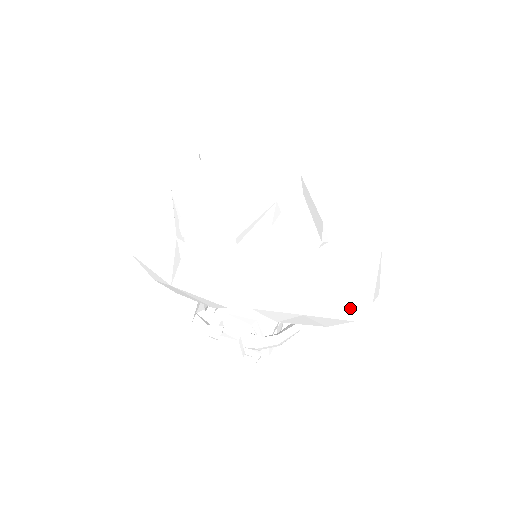
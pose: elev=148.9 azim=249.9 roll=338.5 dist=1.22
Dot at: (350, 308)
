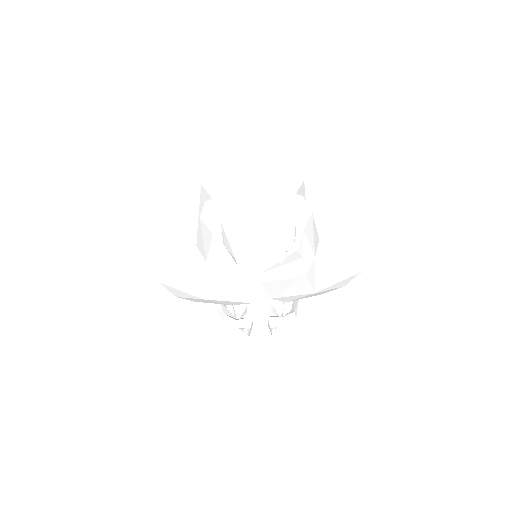
Dot at: (346, 279)
